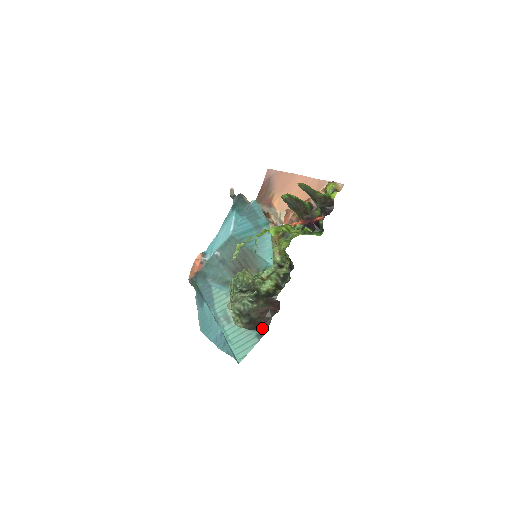
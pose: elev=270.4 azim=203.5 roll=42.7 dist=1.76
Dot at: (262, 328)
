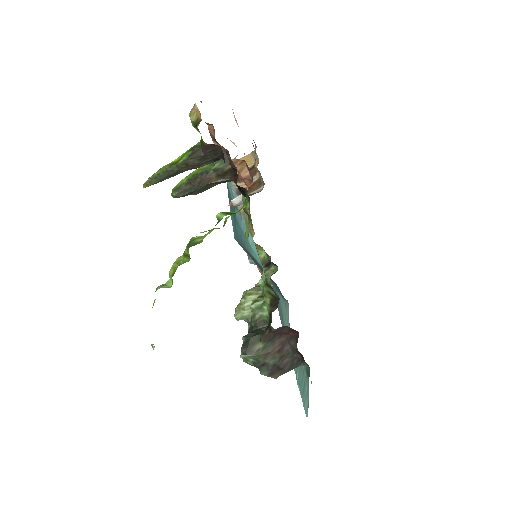
Dot at: (304, 361)
